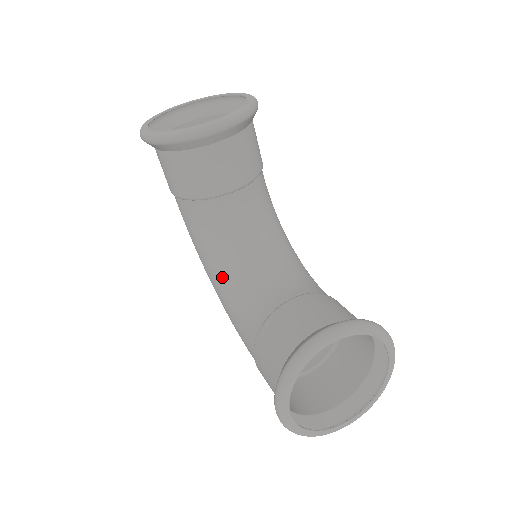
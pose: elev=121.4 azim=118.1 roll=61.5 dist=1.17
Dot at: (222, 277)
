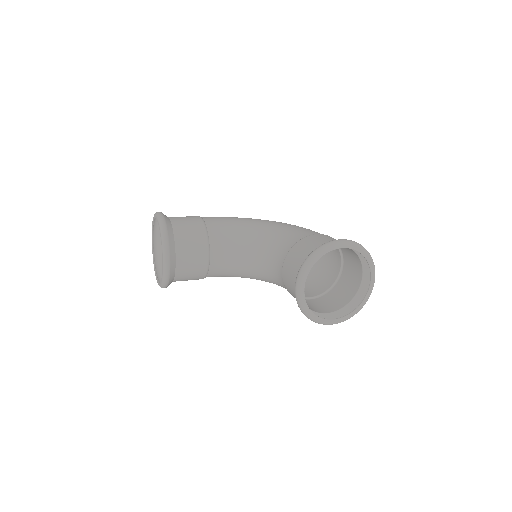
Dot at: occluded
